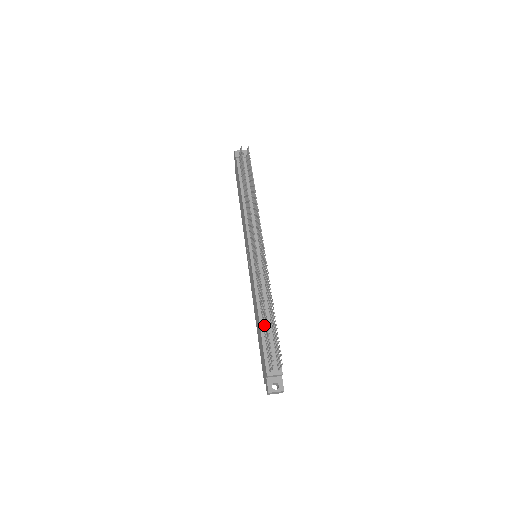
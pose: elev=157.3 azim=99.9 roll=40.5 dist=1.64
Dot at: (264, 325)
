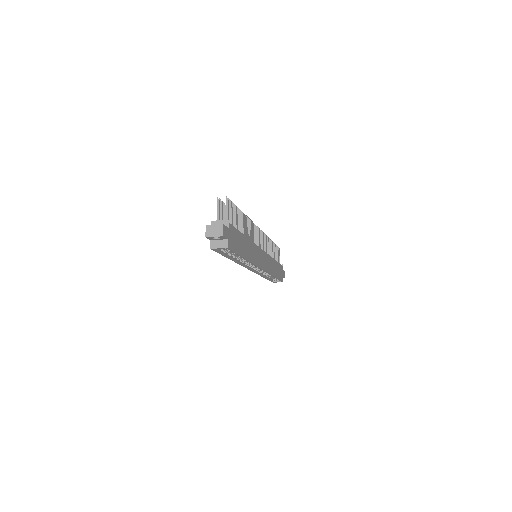
Dot at: occluded
